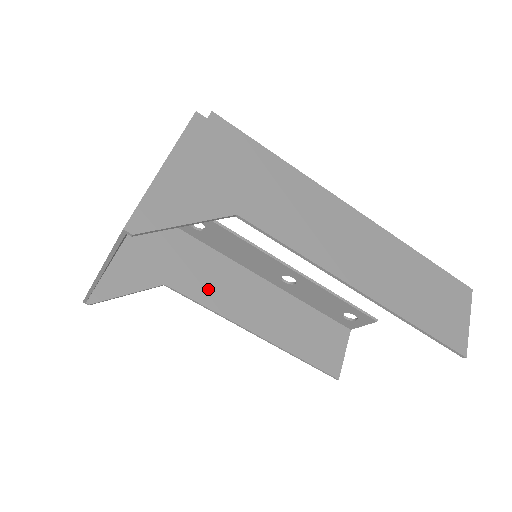
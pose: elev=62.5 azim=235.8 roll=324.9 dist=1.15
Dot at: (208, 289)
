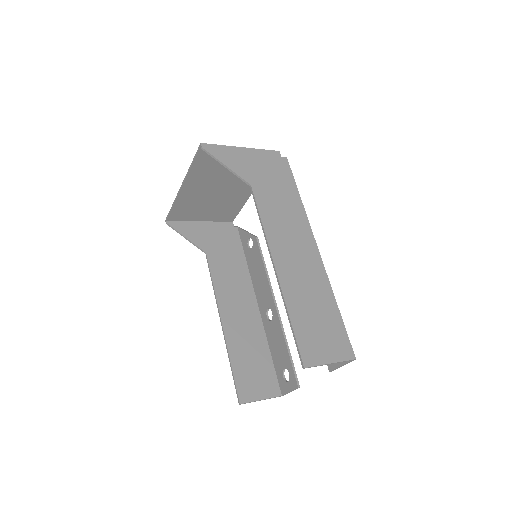
Dot at: (223, 278)
